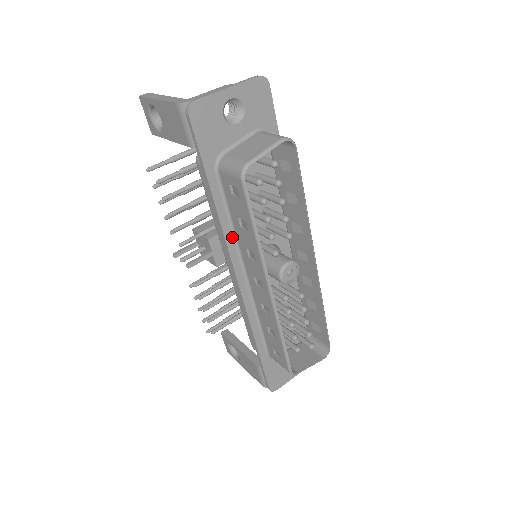
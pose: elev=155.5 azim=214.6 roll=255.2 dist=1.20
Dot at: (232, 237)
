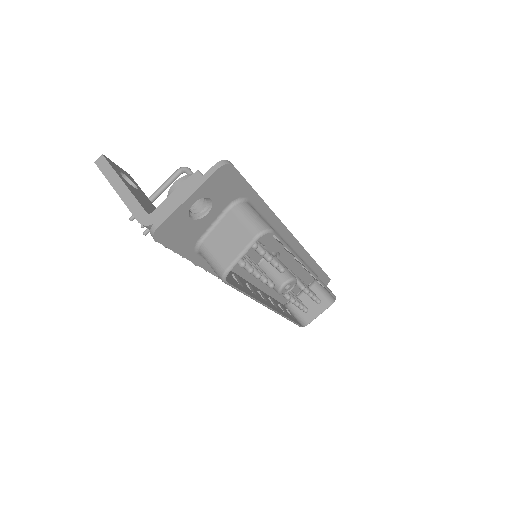
Dot at: occluded
